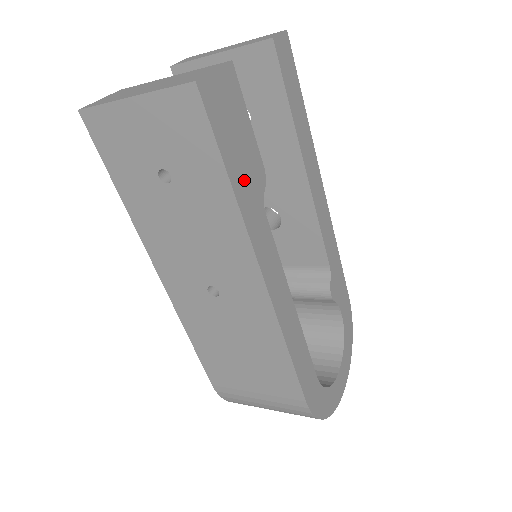
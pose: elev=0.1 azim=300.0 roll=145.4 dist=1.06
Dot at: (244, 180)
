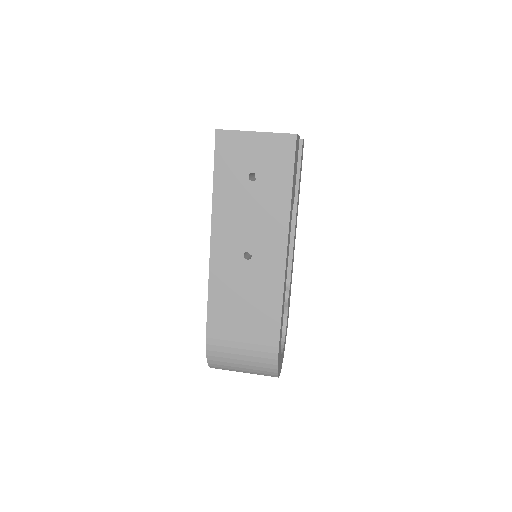
Dot at: (293, 192)
